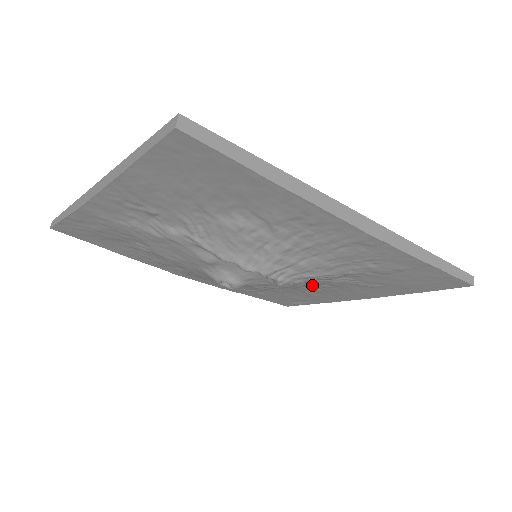
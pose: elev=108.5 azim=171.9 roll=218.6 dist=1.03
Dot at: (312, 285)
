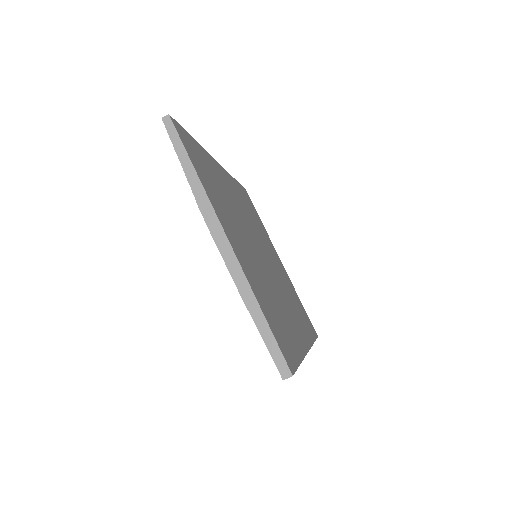
Dot at: occluded
